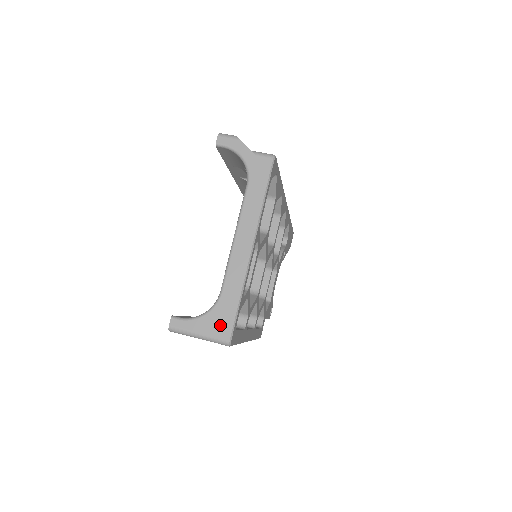
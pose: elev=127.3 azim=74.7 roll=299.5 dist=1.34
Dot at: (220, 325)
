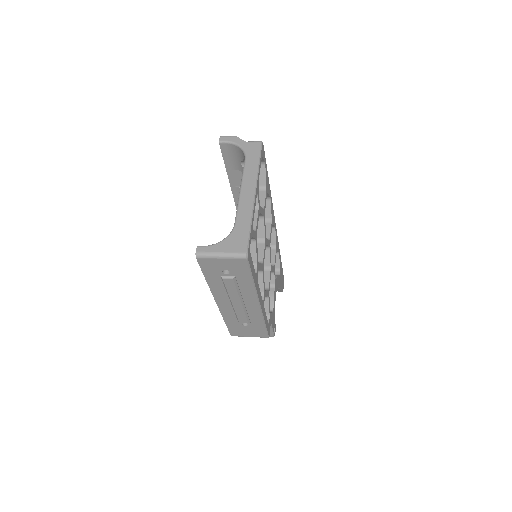
Dot at: (237, 244)
